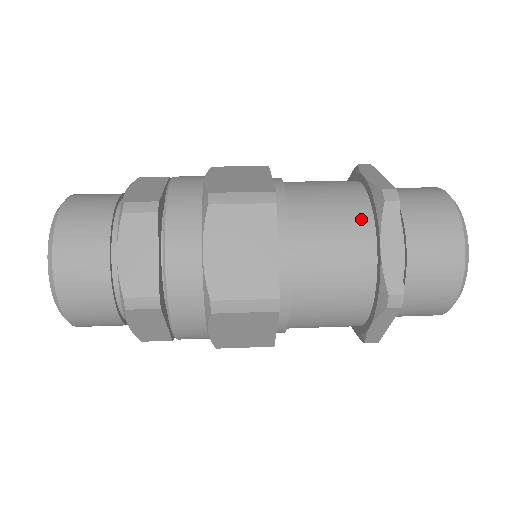
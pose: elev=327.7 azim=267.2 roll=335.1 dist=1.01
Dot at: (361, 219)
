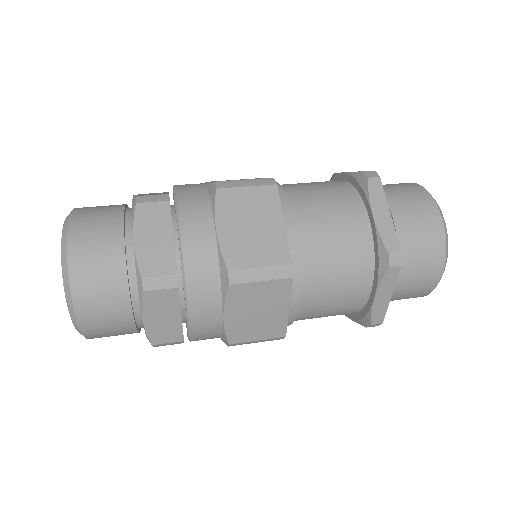
Dot at: (350, 197)
